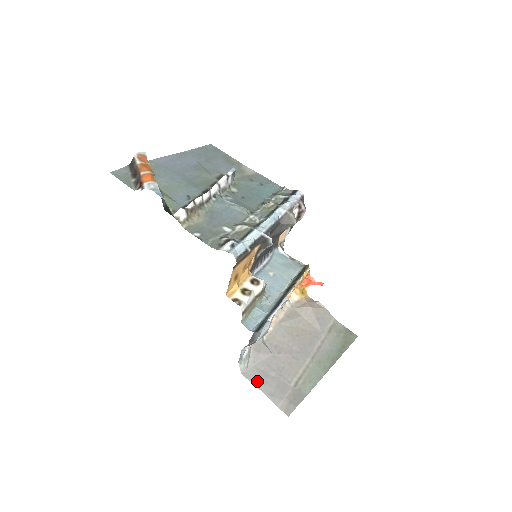
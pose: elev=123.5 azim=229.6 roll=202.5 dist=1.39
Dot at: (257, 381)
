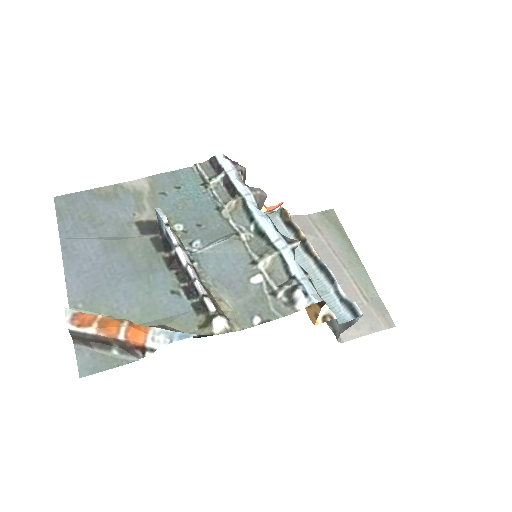
Dot at: (354, 333)
